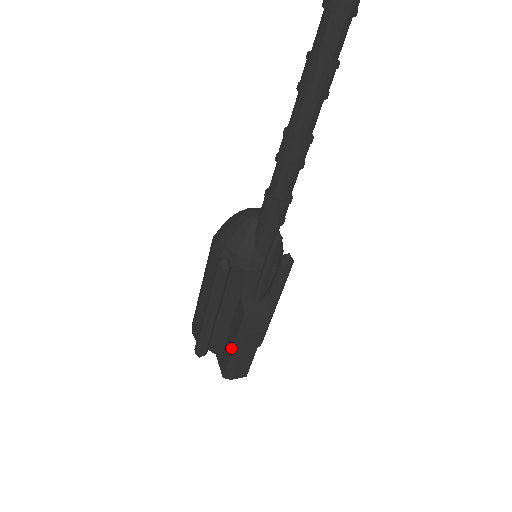
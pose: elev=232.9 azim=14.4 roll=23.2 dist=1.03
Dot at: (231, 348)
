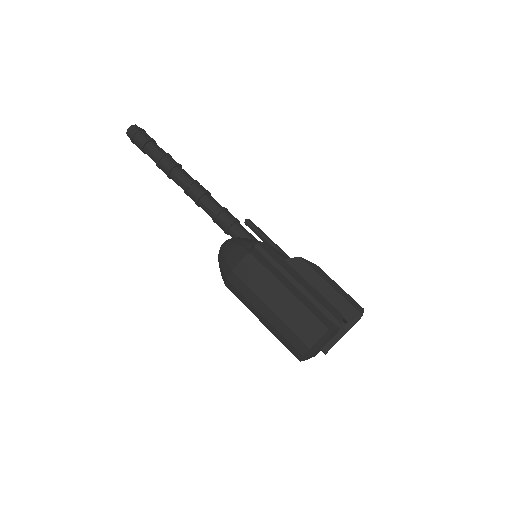
Dot at: (331, 288)
